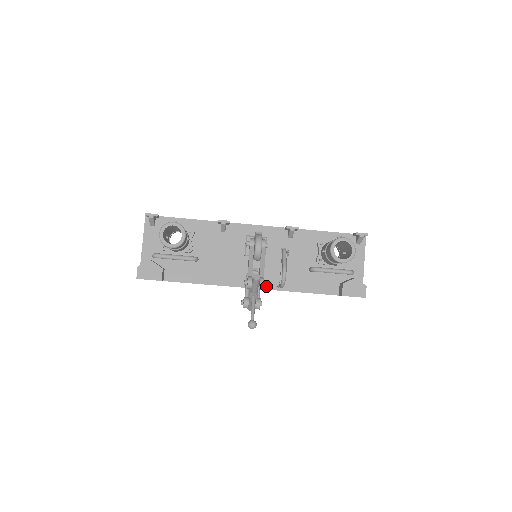
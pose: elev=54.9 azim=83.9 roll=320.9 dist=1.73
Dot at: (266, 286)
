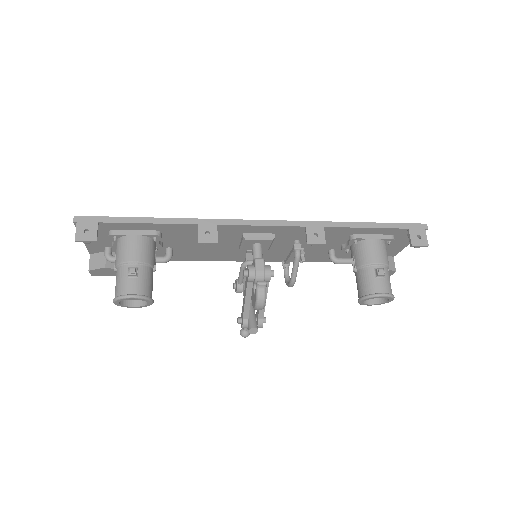
Dot at: (267, 260)
